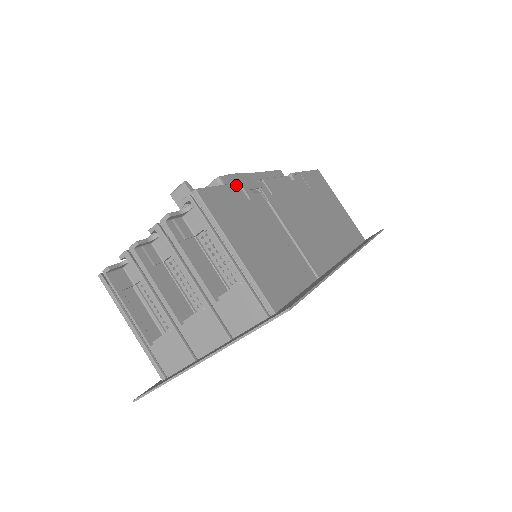
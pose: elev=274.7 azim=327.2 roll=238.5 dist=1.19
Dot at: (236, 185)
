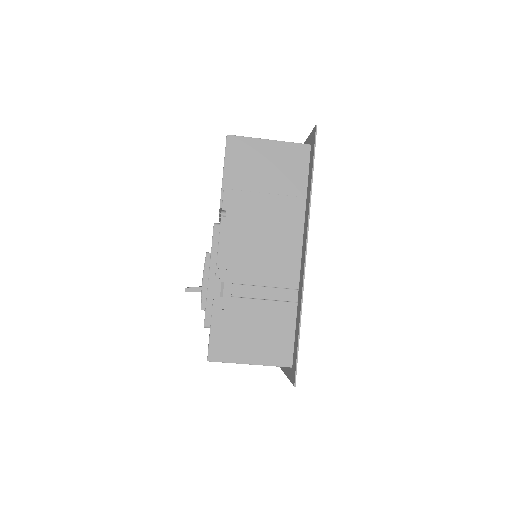
Dot at: (213, 313)
